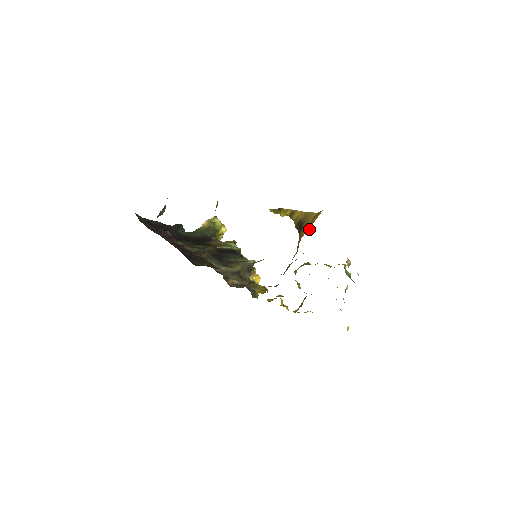
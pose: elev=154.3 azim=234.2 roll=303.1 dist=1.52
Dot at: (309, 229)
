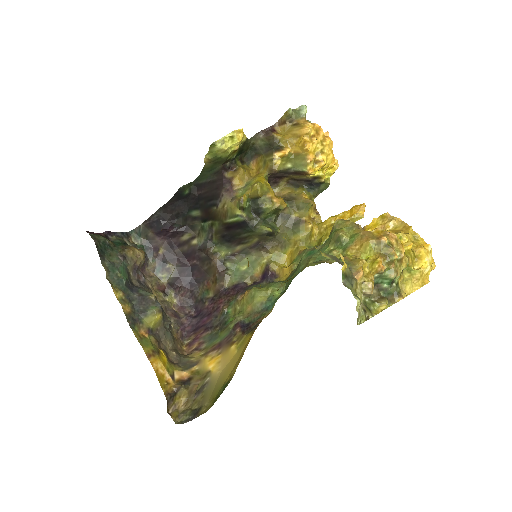
Dot at: occluded
